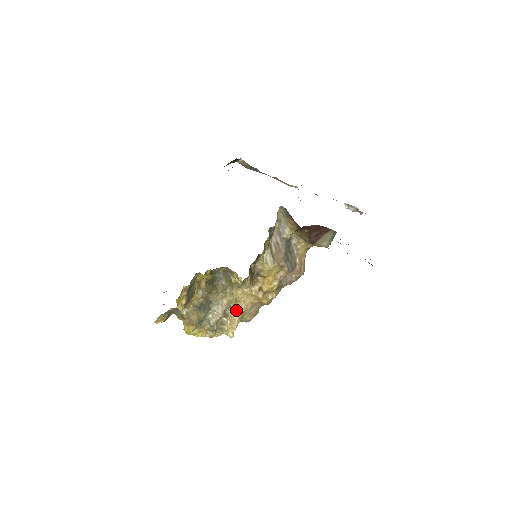
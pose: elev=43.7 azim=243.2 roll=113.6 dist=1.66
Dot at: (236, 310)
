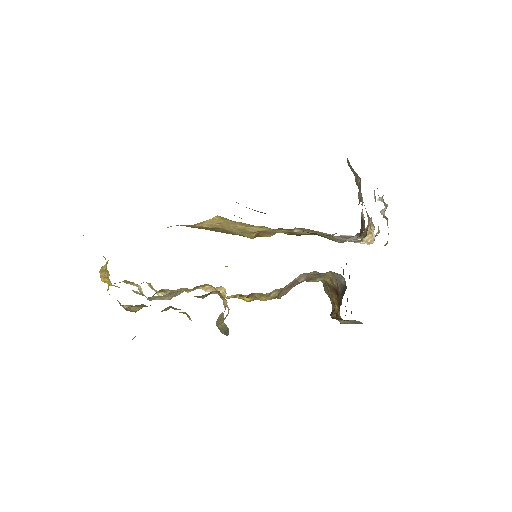
Dot at: occluded
